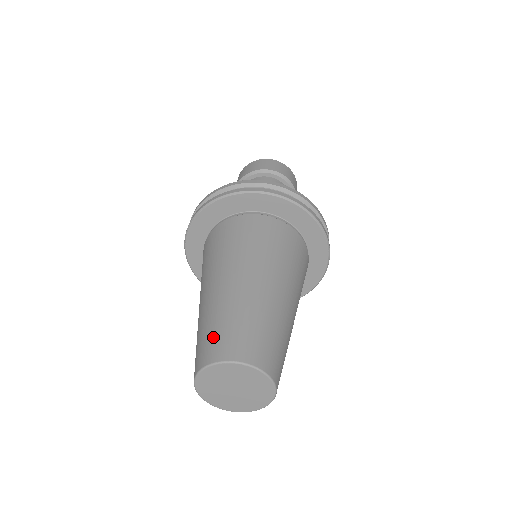
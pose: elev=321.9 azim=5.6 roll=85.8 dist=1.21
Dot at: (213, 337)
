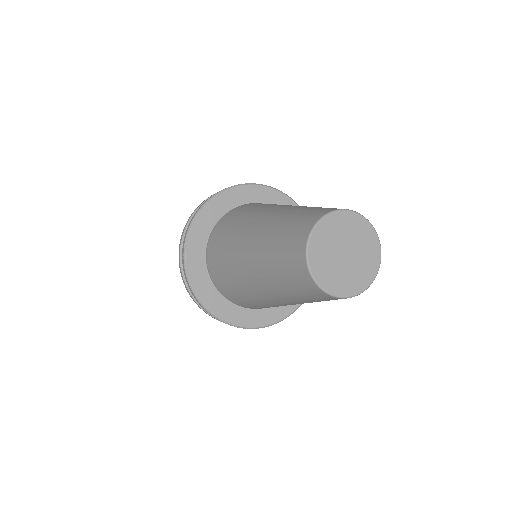
Dot at: (286, 249)
